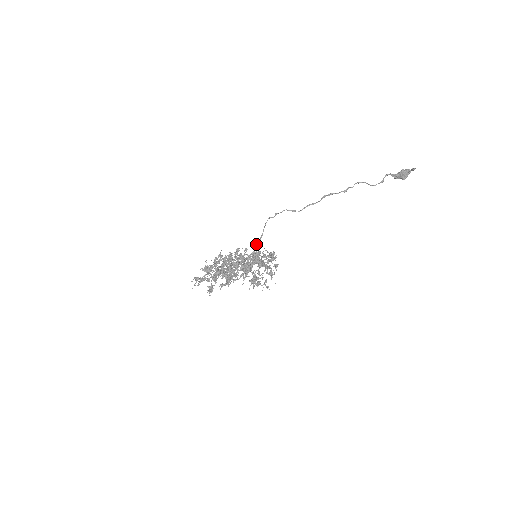
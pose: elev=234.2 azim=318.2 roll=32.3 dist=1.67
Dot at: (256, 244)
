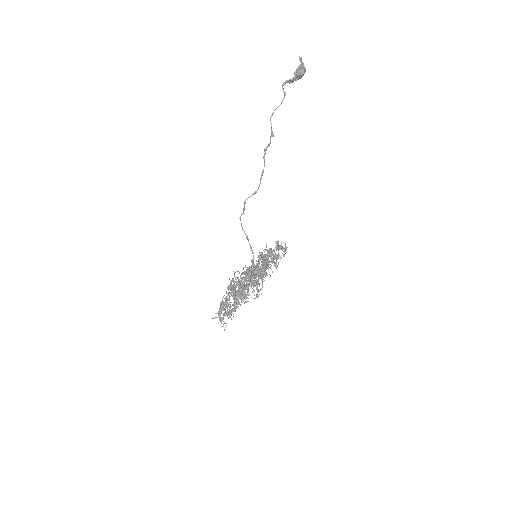
Dot at: occluded
